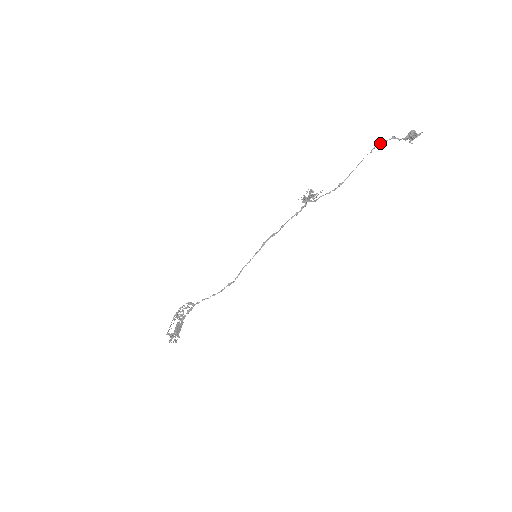
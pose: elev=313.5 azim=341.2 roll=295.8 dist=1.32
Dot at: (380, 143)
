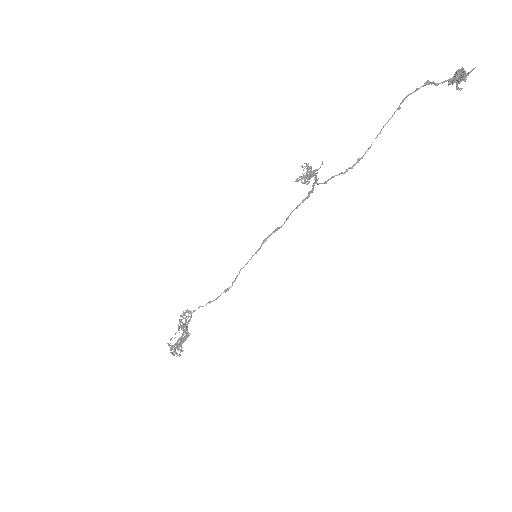
Dot at: (409, 94)
